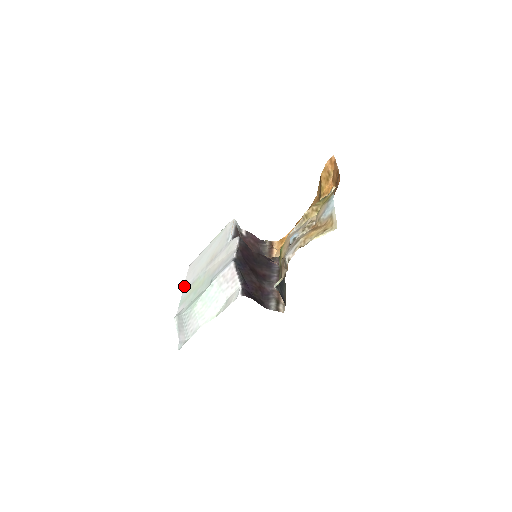
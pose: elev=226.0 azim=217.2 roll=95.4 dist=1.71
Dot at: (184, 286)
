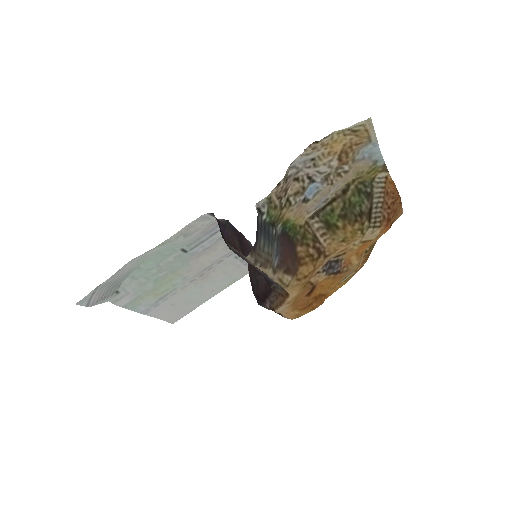
Dot at: (150, 314)
